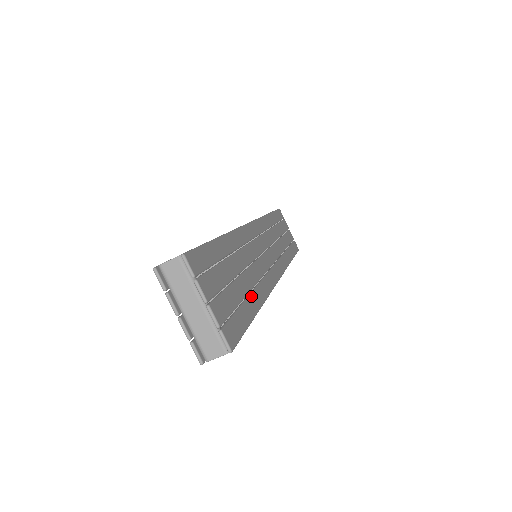
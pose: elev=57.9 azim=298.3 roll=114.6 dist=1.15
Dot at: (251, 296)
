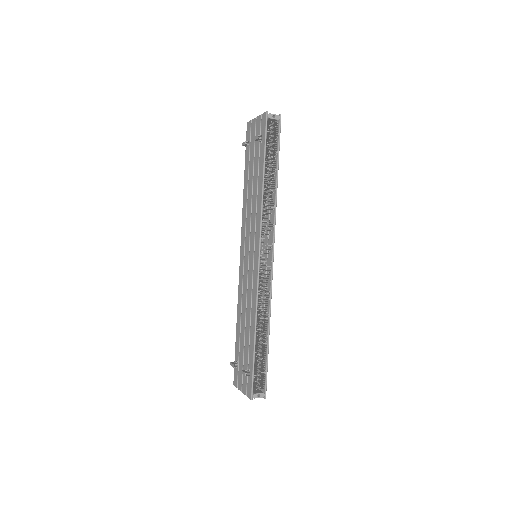
Dot at: occluded
